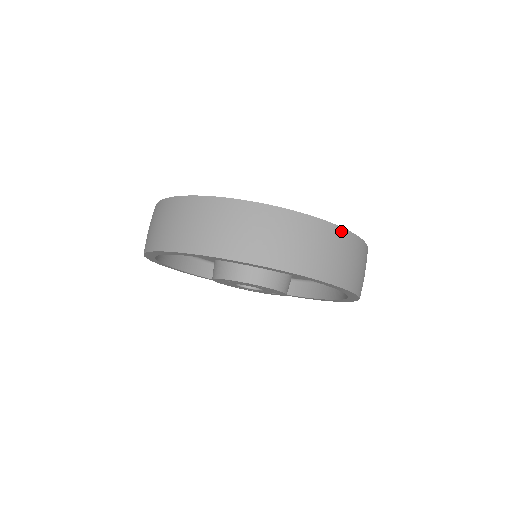
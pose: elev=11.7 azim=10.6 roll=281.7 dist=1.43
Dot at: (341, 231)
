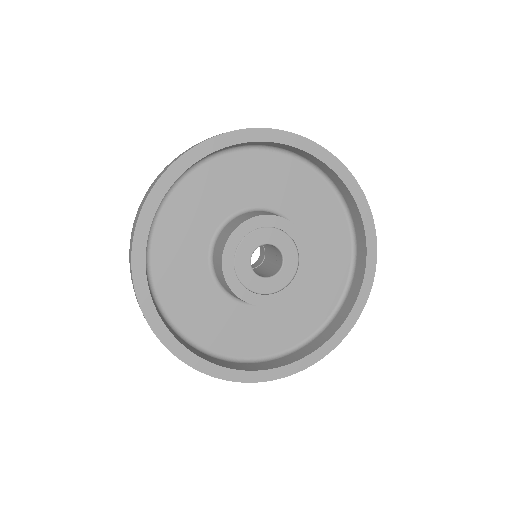
Dot at: occluded
